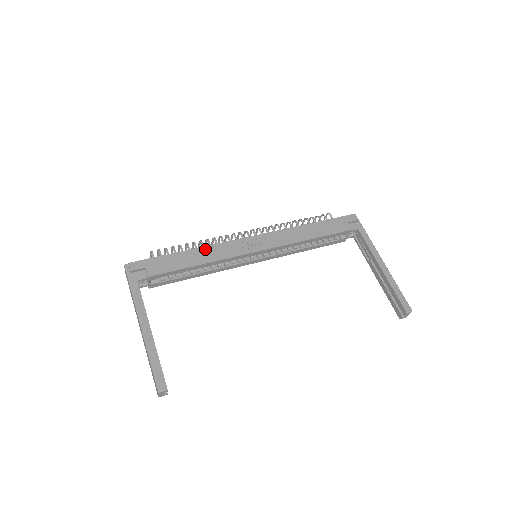
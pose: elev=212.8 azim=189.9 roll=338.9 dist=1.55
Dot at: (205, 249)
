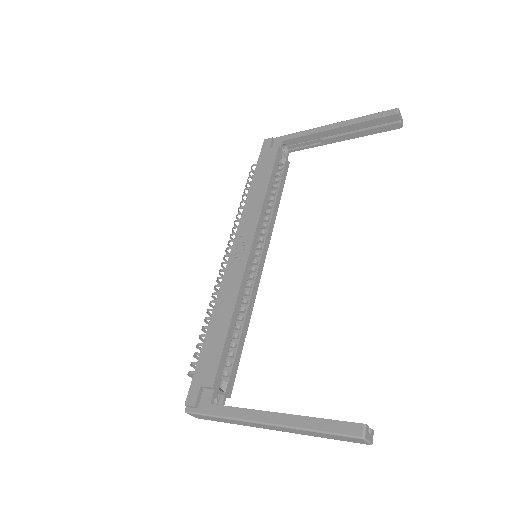
Dot at: (217, 307)
